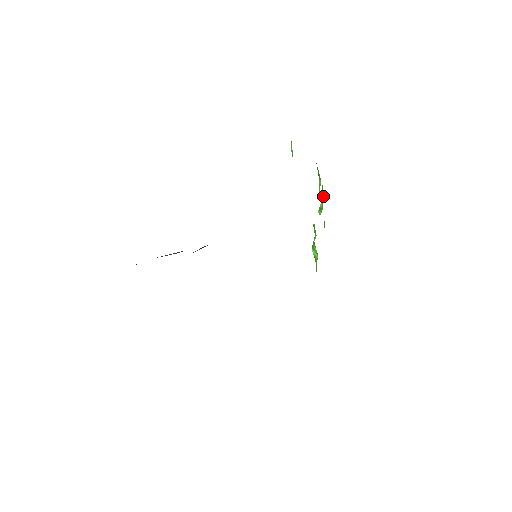
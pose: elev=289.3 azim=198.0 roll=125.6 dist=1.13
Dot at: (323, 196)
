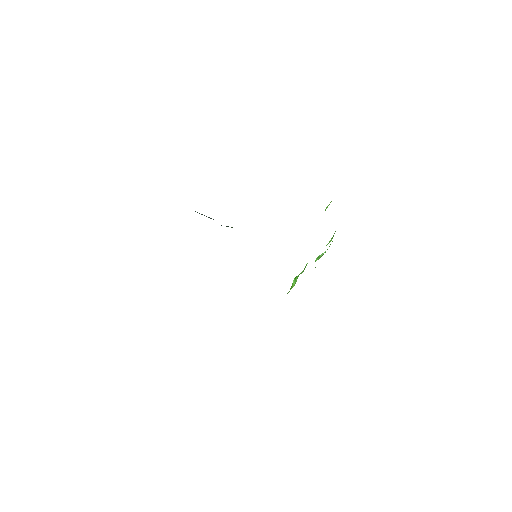
Dot at: occluded
